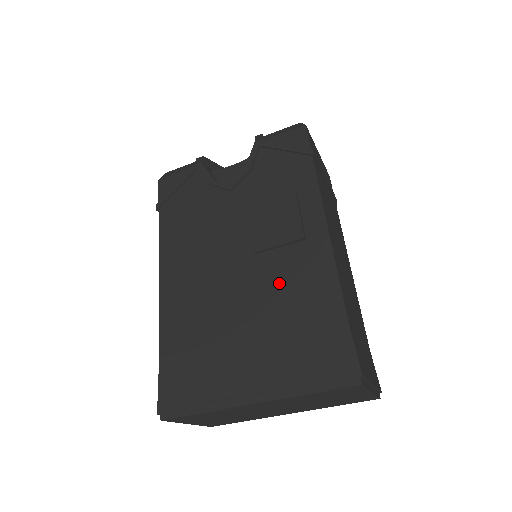
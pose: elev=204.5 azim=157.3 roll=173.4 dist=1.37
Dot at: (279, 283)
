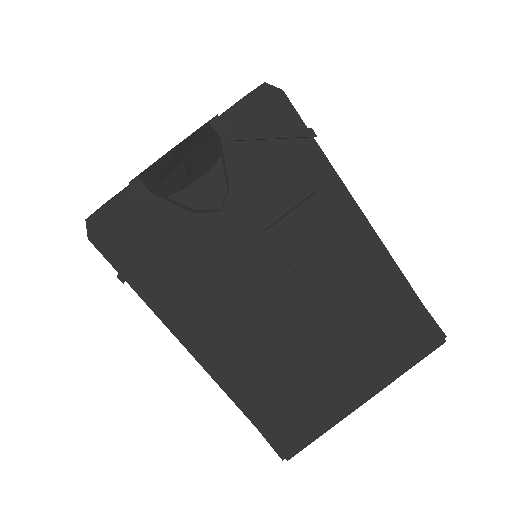
Dot at: (343, 299)
